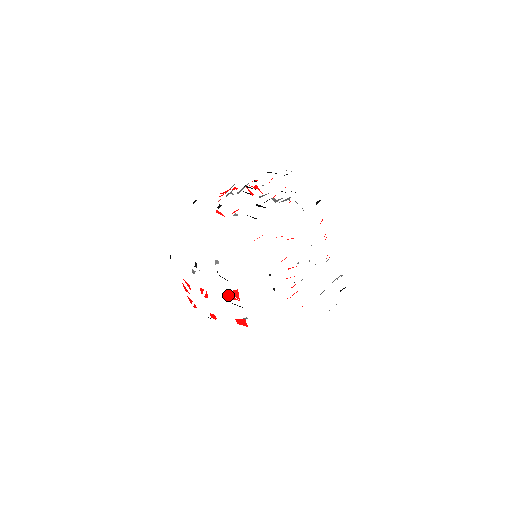
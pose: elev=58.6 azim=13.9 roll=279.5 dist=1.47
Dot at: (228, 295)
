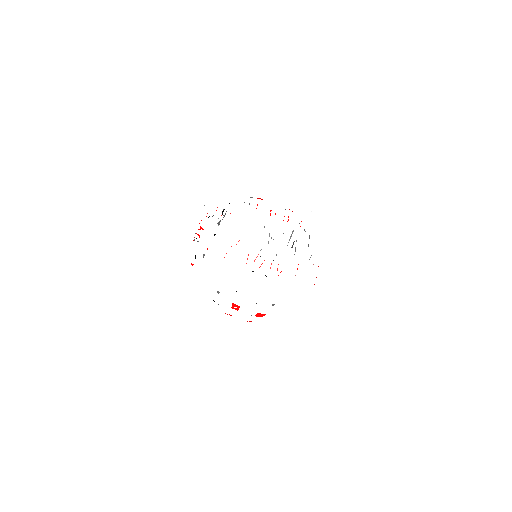
Dot at: occluded
